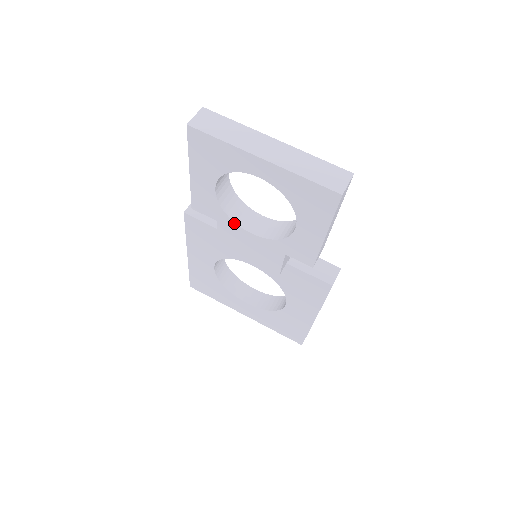
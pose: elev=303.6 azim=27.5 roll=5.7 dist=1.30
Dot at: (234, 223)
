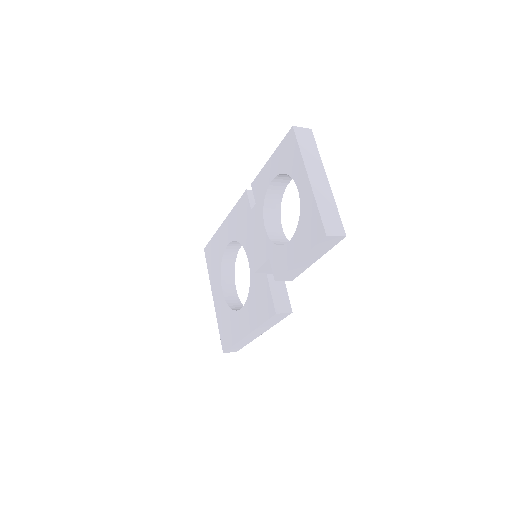
Dot at: (263, 212)
